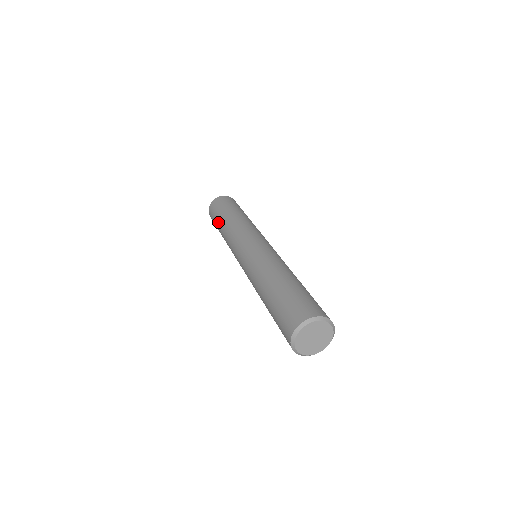
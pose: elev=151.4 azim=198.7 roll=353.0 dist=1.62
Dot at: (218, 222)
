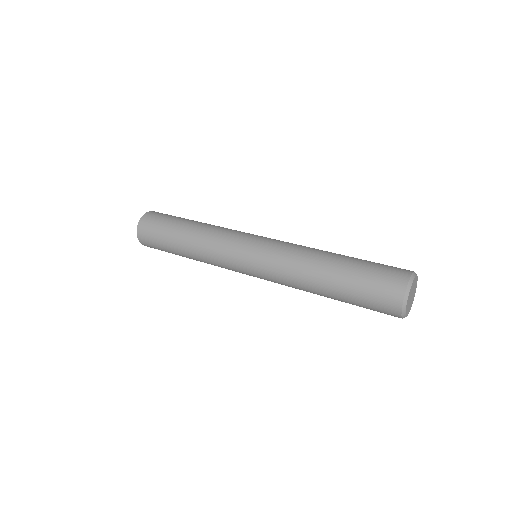
Dot at: (176, 226)
